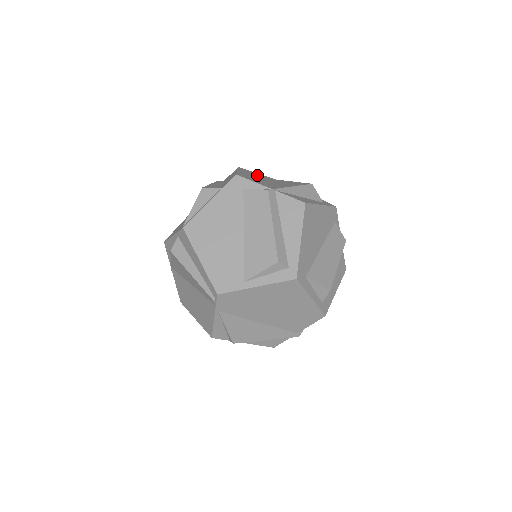
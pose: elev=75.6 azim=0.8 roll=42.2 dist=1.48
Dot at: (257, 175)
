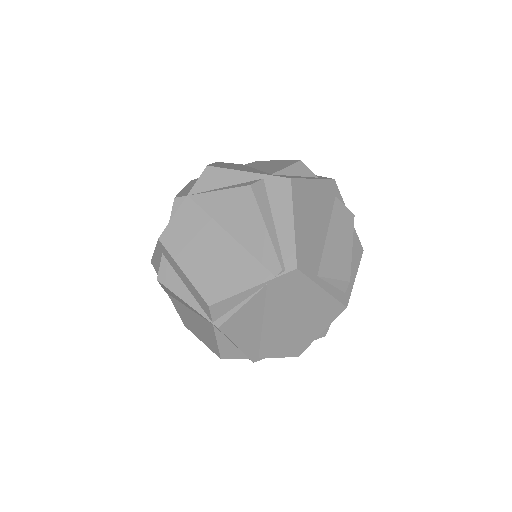
Dot at: occluded
